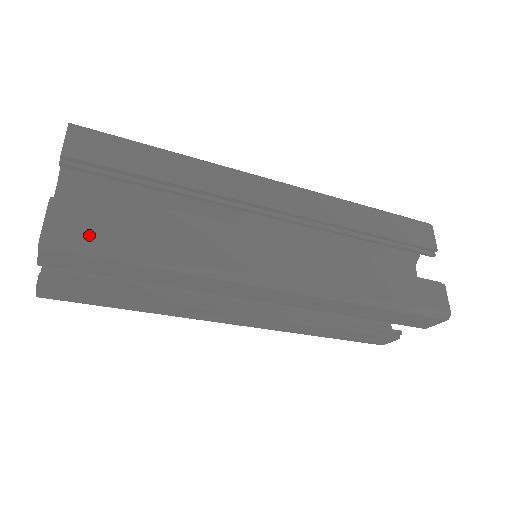
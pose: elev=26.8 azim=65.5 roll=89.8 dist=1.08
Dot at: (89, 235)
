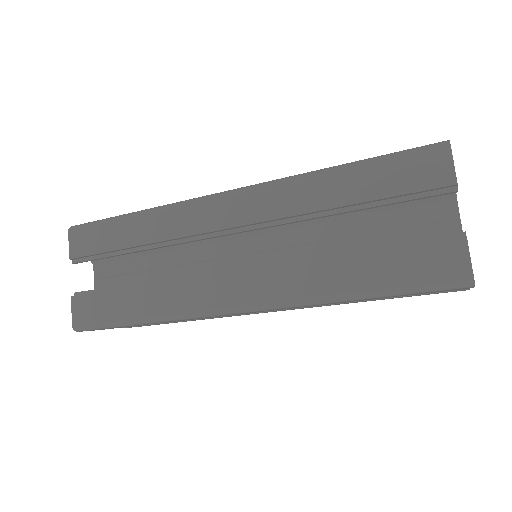
Dot at: (95, 316)
